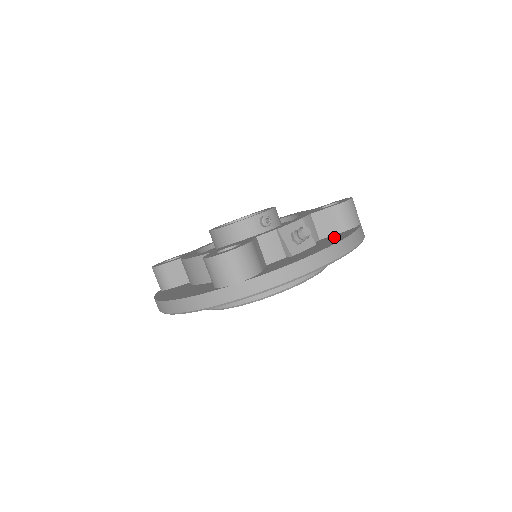
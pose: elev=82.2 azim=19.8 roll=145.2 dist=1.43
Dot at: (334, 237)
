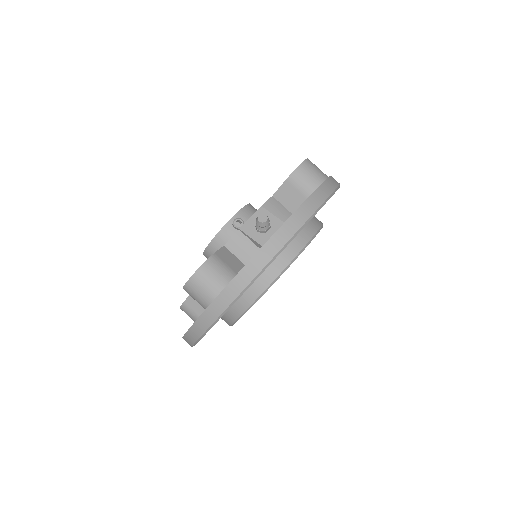
Dot at: occluded
